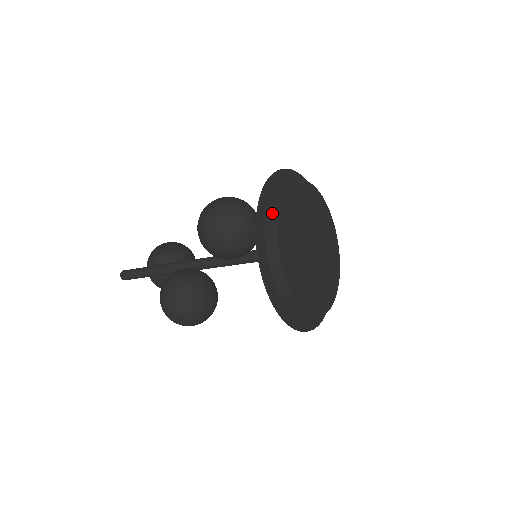
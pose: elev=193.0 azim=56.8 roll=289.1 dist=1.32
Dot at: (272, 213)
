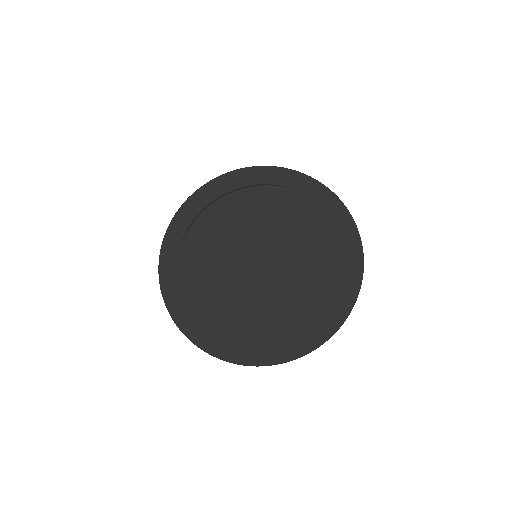
Dot at: (178, 250)
